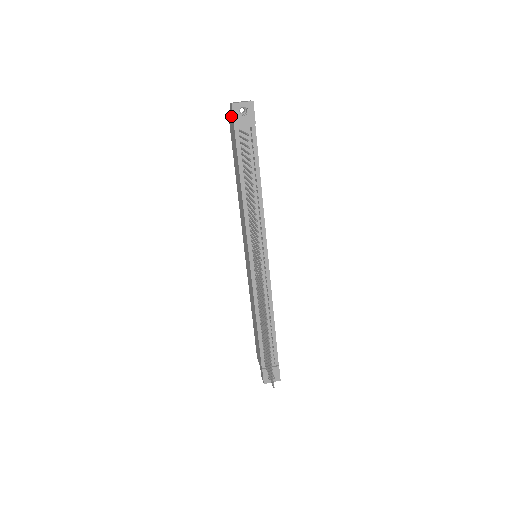
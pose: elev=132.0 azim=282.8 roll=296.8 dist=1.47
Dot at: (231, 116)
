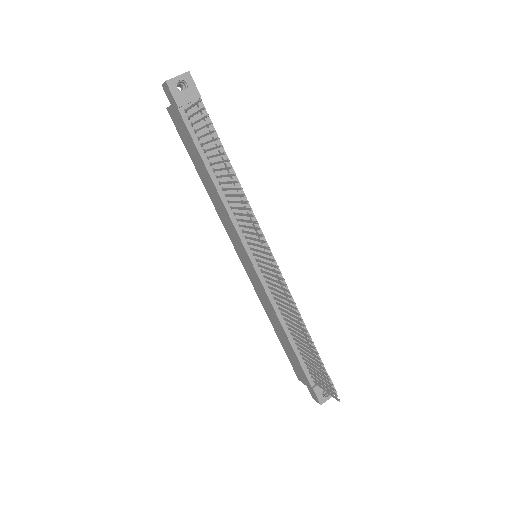
Dot at: (169, 100)
